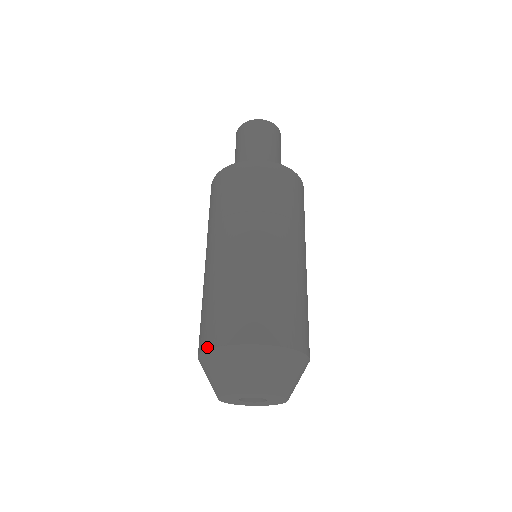
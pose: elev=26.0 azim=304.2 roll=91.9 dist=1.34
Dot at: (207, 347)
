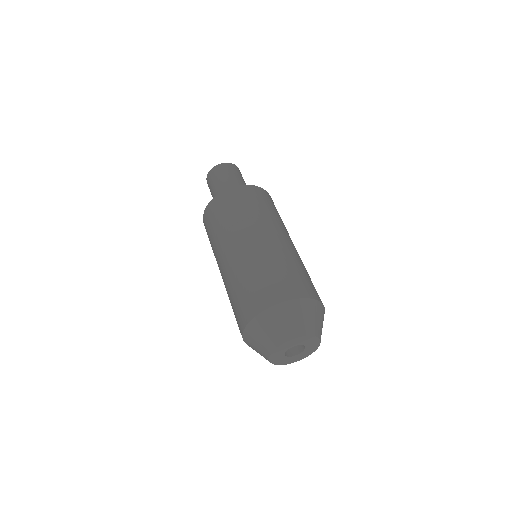
Dot at: (282, 300)
